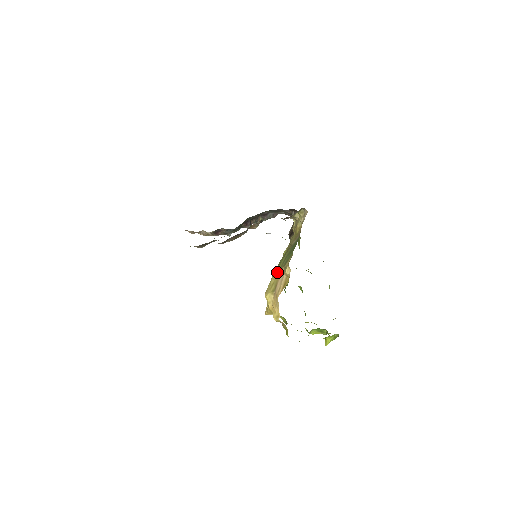
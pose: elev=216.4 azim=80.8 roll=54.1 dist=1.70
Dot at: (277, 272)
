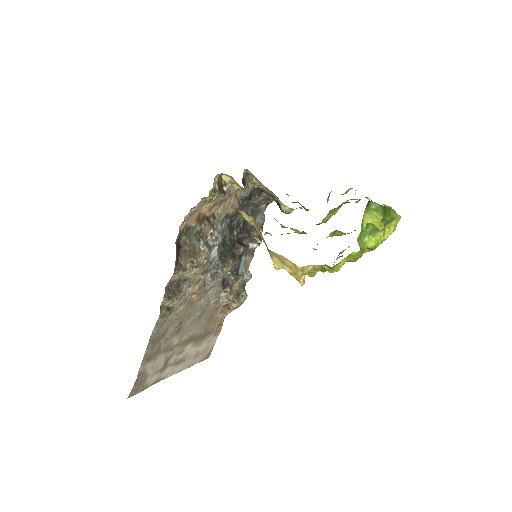
Dot at: occluded
